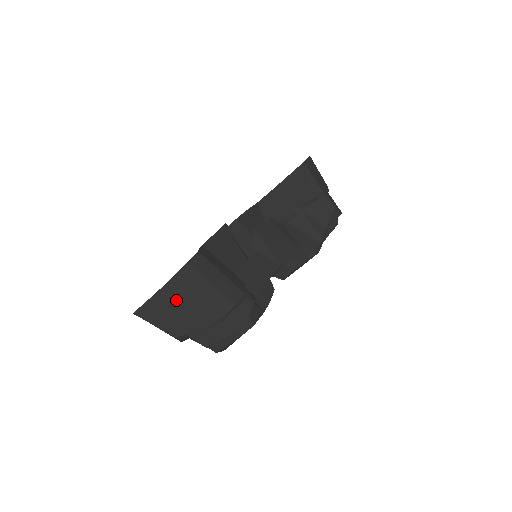
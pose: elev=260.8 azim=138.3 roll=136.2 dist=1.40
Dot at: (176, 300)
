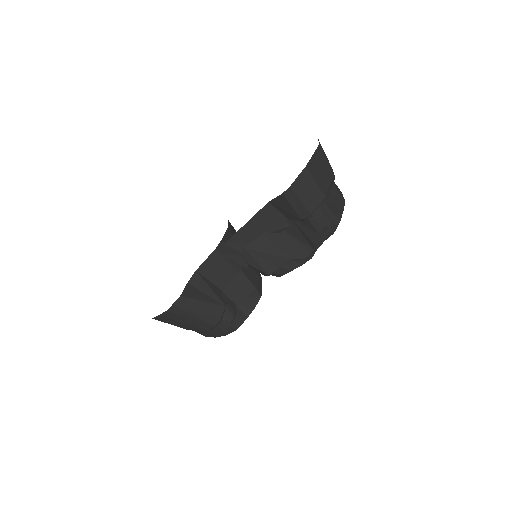
Dot at: (174, 319)
